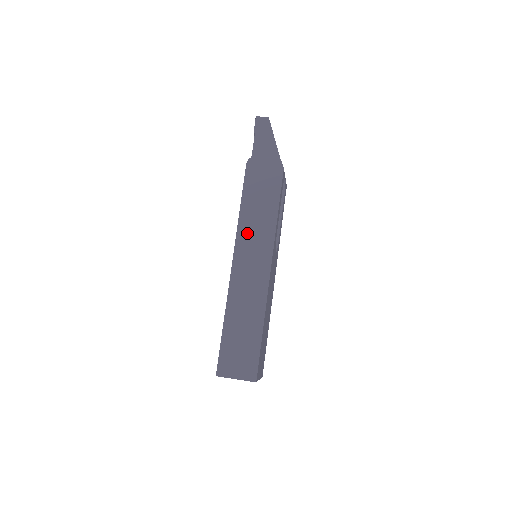
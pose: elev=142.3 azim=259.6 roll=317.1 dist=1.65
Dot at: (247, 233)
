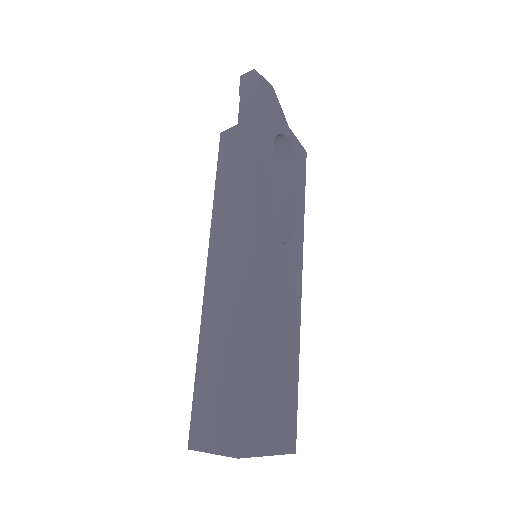
Dot at: (222, 221)
